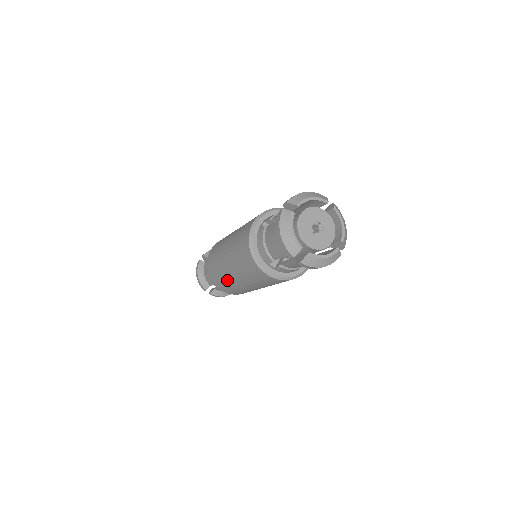
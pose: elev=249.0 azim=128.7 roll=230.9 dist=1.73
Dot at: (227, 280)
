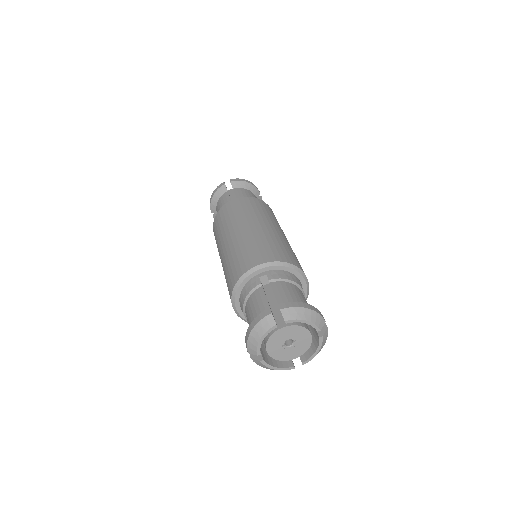
Dot at: (218, 251)
